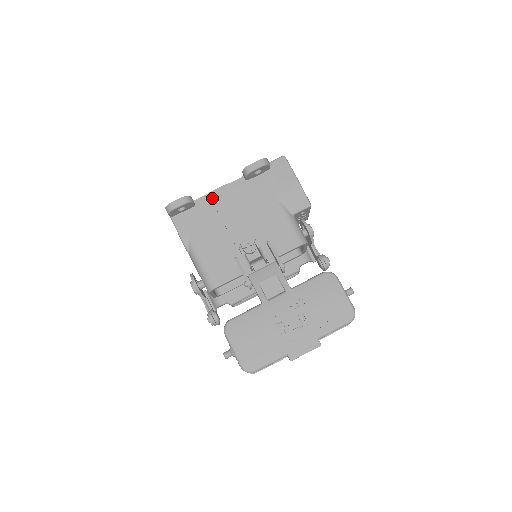
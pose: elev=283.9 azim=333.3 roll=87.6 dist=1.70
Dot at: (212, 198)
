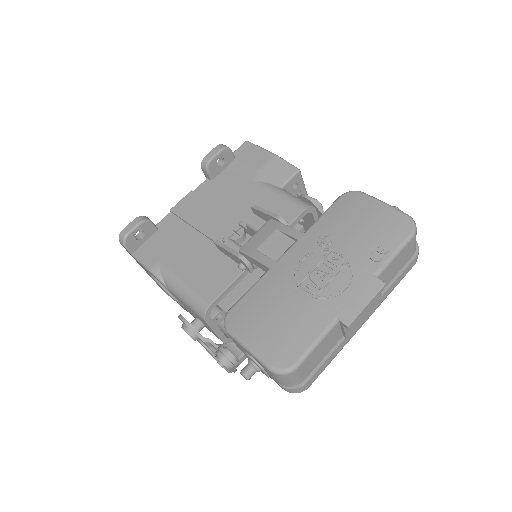
Dot at: (176, 212)
